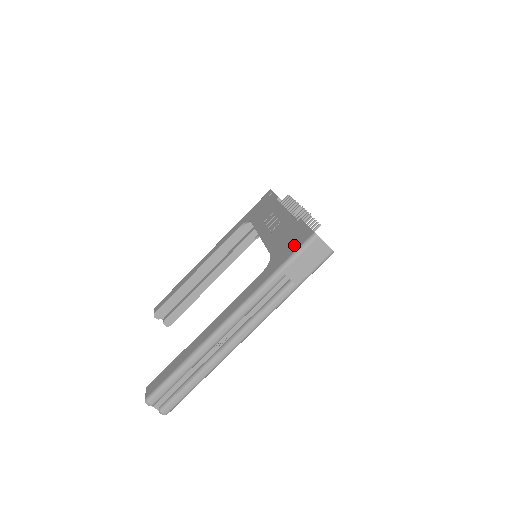
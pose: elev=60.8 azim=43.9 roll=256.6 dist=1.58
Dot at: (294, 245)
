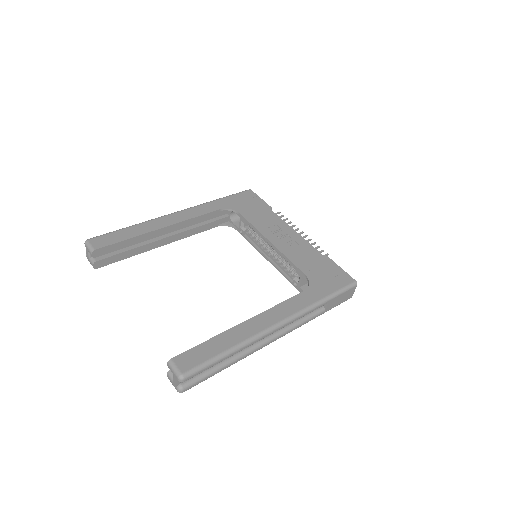
Dot at: (337, 281)
